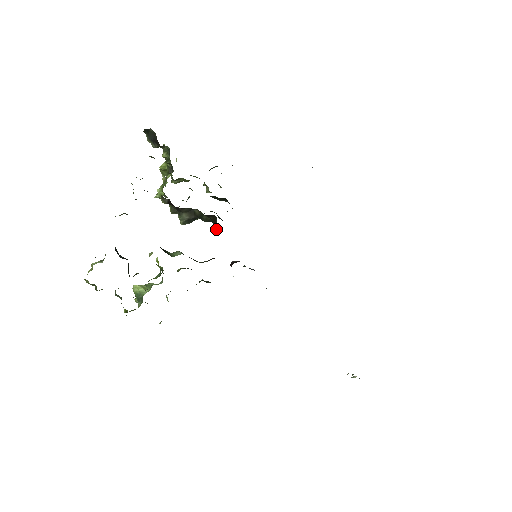
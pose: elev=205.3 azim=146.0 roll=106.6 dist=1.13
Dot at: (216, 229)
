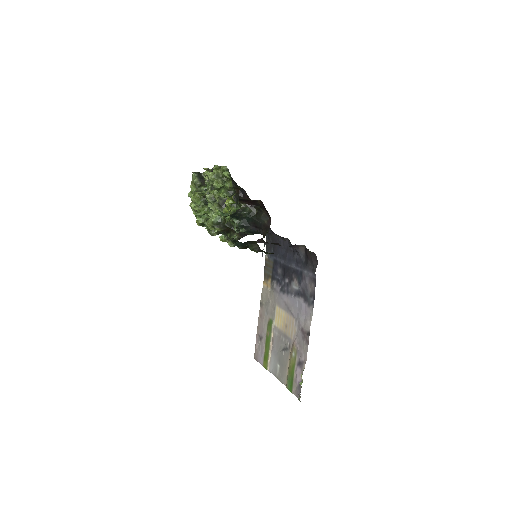
Dot at: (262, 211)
